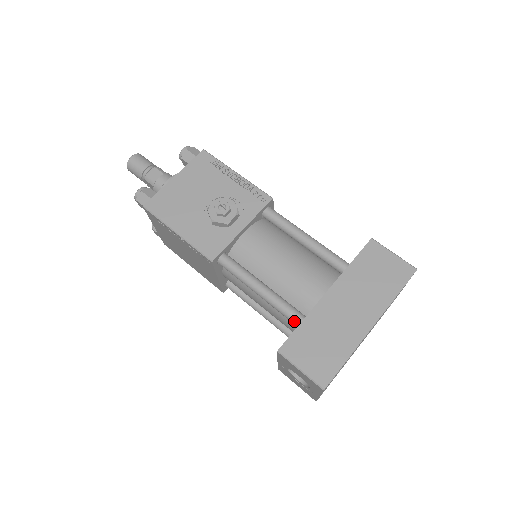
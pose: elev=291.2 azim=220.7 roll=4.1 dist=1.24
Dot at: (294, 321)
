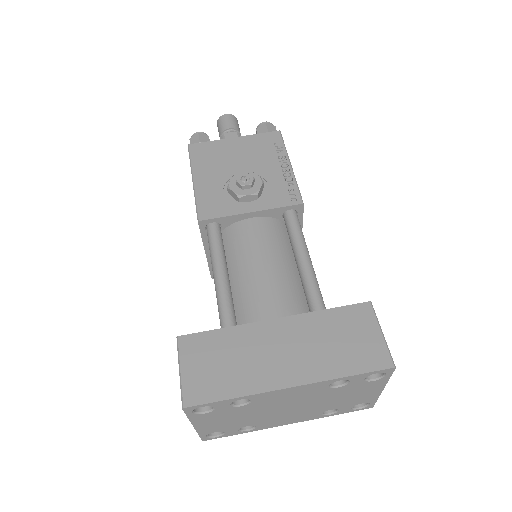
Dot at: (222, 325)
